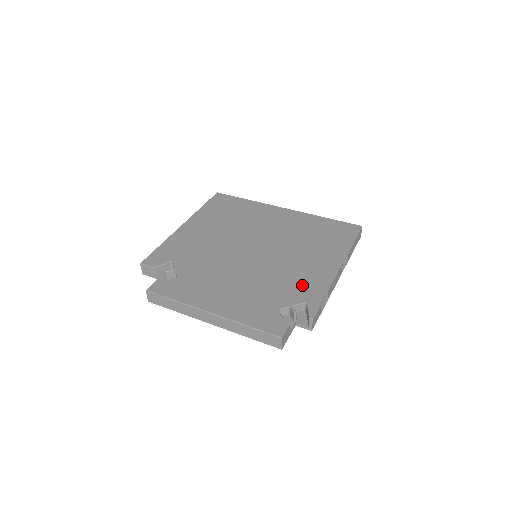
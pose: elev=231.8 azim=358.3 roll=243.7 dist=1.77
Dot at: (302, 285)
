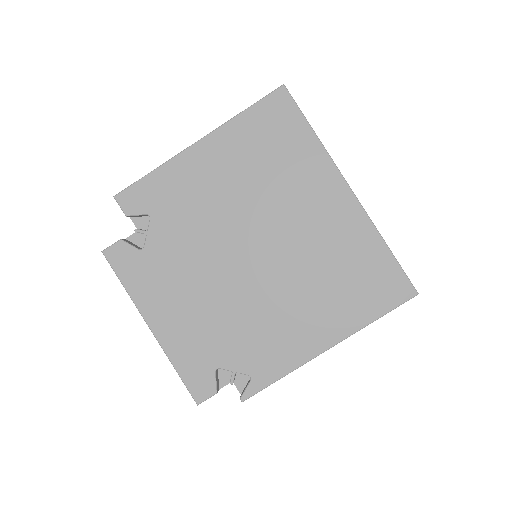
Dot at: (265, 350)
